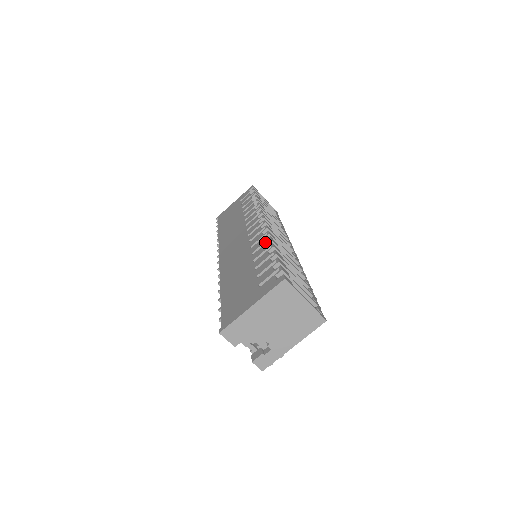
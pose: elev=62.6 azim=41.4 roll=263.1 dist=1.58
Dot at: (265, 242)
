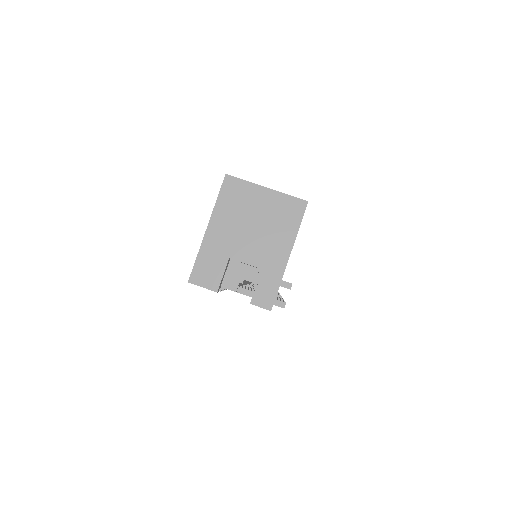
Dot at: occluded
